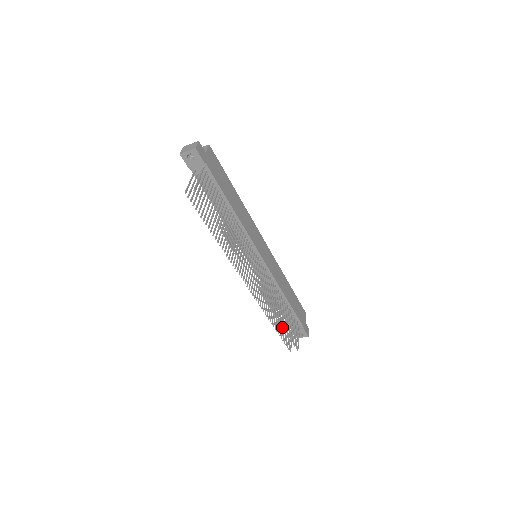
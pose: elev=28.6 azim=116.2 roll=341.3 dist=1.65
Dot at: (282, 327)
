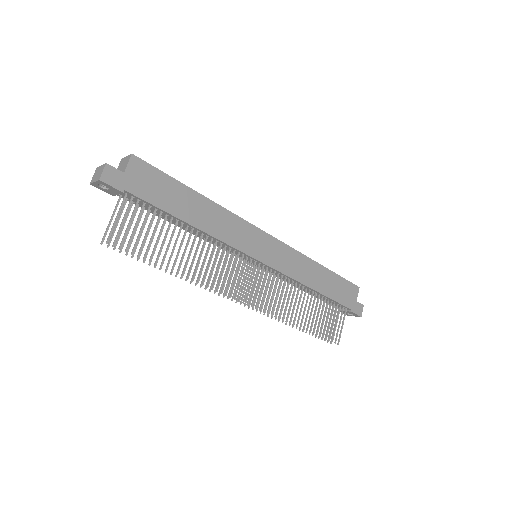
Dot at: (306, 330)
